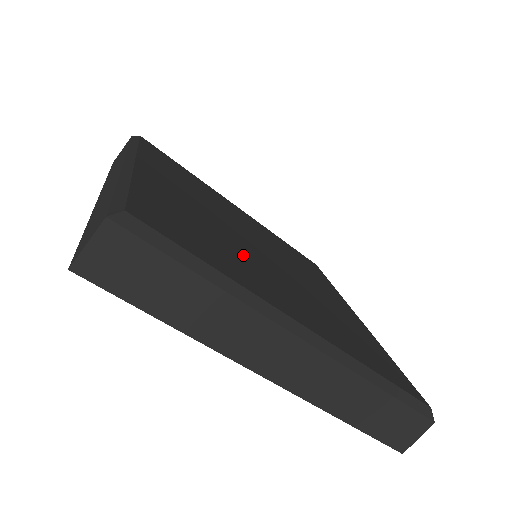
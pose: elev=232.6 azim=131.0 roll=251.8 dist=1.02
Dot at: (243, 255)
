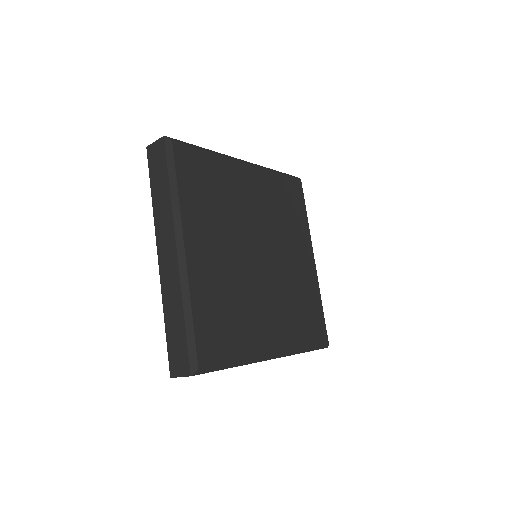
Dot at: (224, 224)
